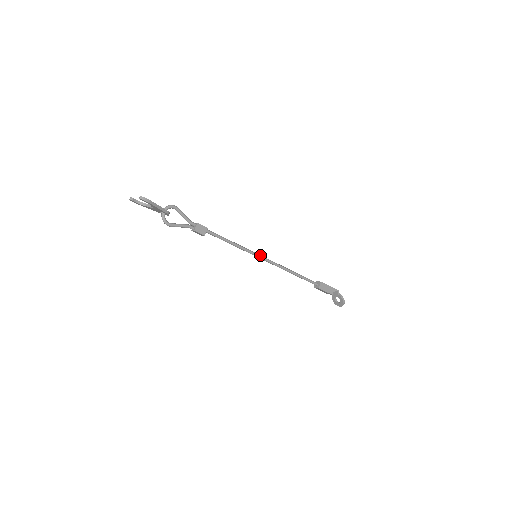
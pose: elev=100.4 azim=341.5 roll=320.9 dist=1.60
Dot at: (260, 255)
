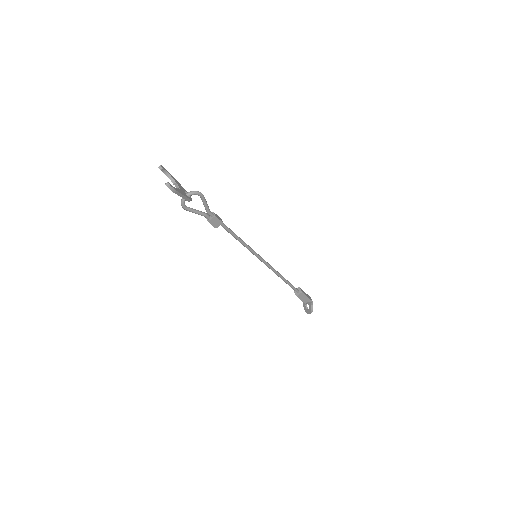
Dot at: (260, 257)
